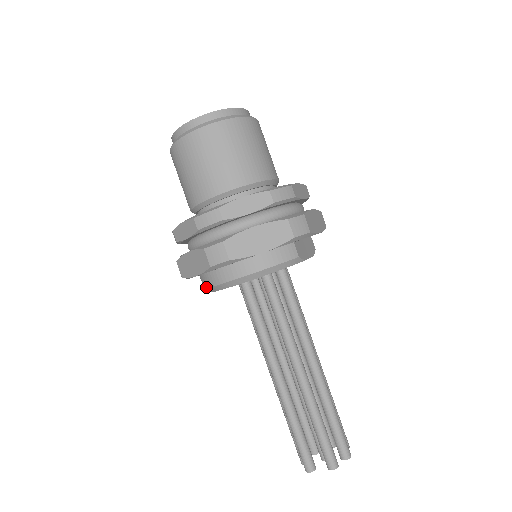
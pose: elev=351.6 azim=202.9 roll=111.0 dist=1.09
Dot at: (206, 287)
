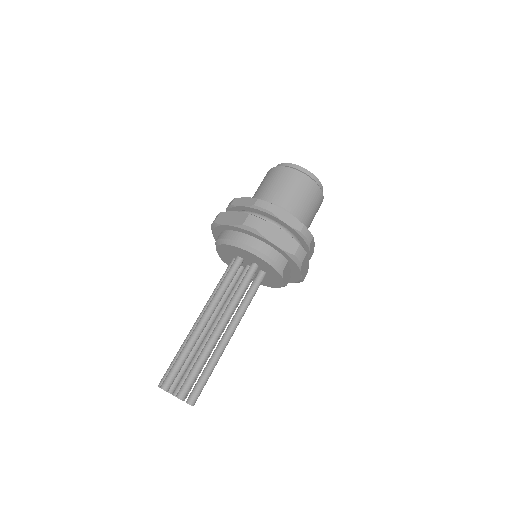
Dot at: (222, 238)
